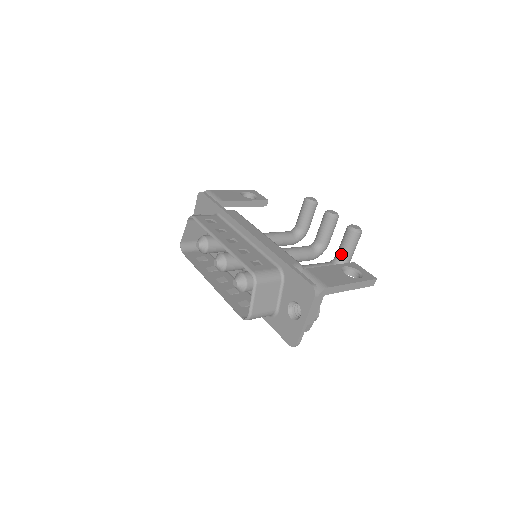
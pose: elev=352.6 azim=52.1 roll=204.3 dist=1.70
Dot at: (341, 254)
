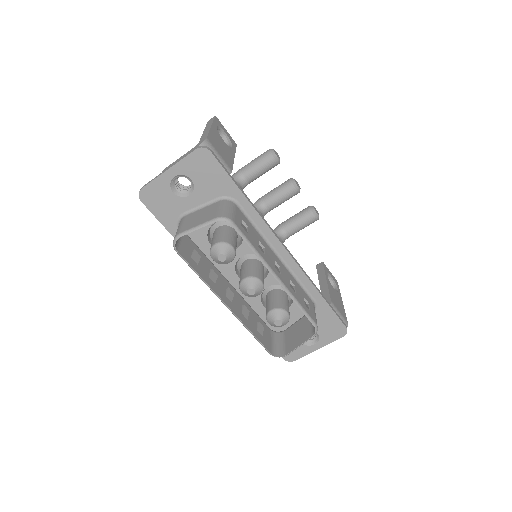
Dot at: (292, 232)
